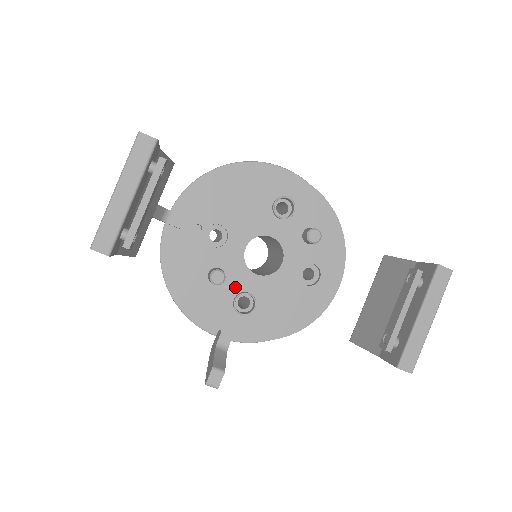
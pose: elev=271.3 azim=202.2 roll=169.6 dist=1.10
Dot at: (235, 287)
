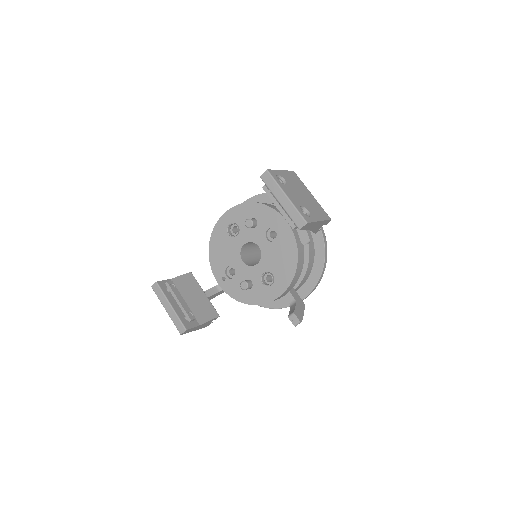
Dot at: (258, 279)
